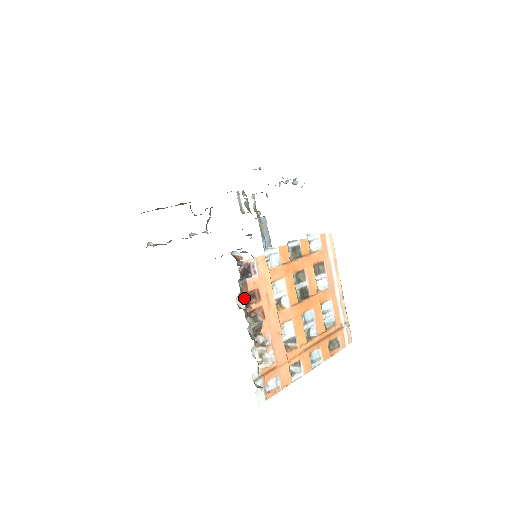
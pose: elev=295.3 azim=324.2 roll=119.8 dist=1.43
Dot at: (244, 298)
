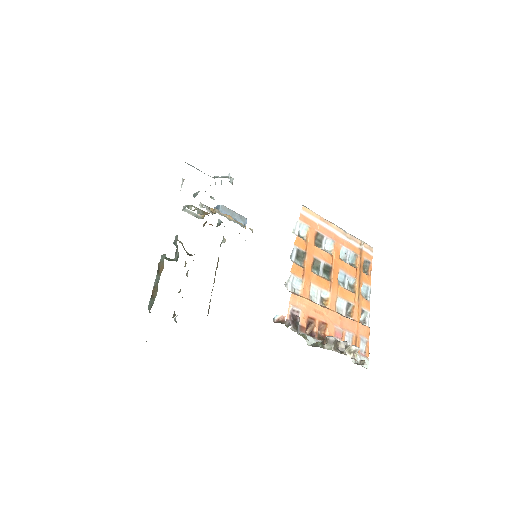
Dot at: occluded
